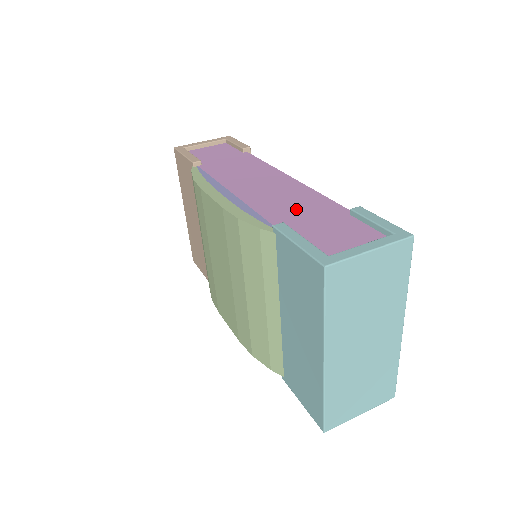
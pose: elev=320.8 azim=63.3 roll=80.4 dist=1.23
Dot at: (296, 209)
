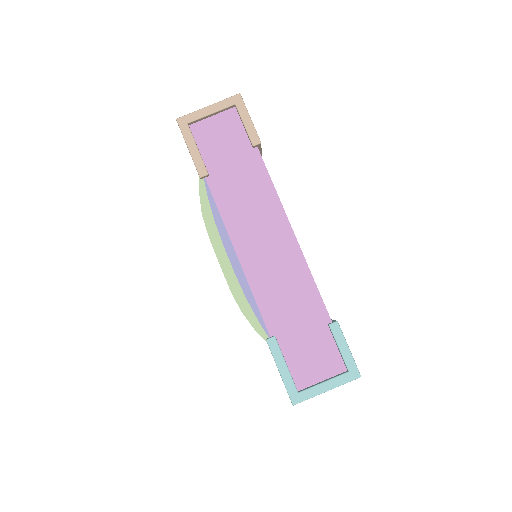
Dot at: (288, 305)
